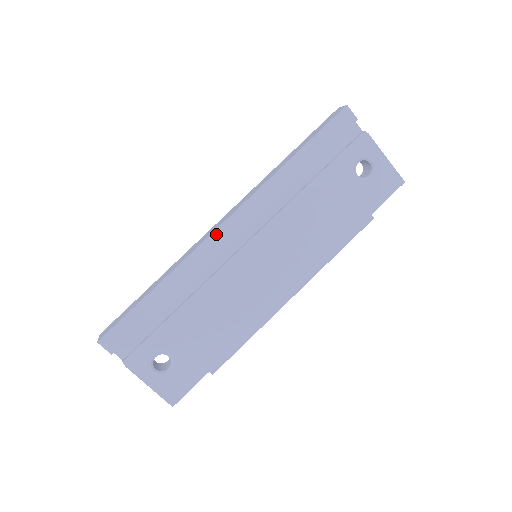
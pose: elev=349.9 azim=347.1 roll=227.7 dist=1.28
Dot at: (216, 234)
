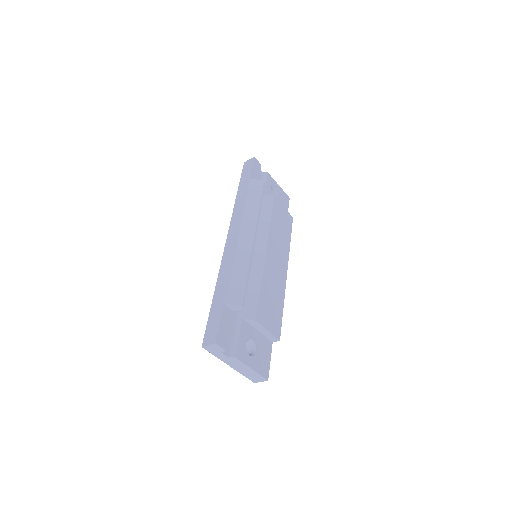
Dot at: (241, 242)
